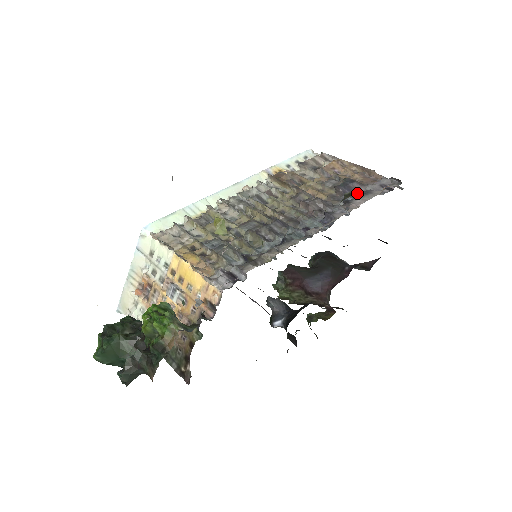
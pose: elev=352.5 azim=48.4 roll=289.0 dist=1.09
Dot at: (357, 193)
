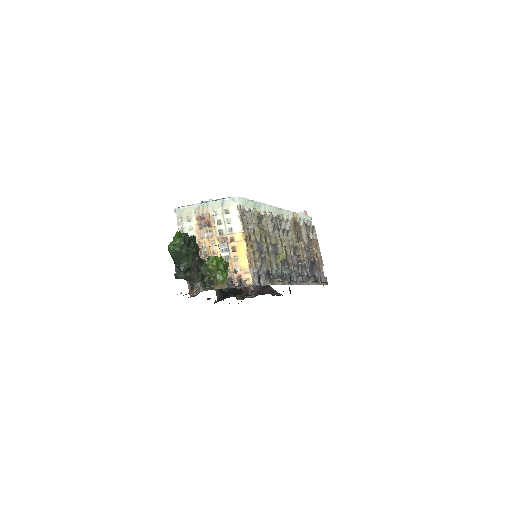
Dot at: (312, 272)
